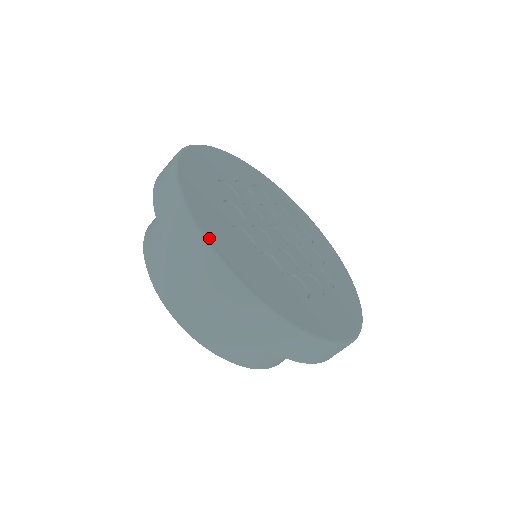
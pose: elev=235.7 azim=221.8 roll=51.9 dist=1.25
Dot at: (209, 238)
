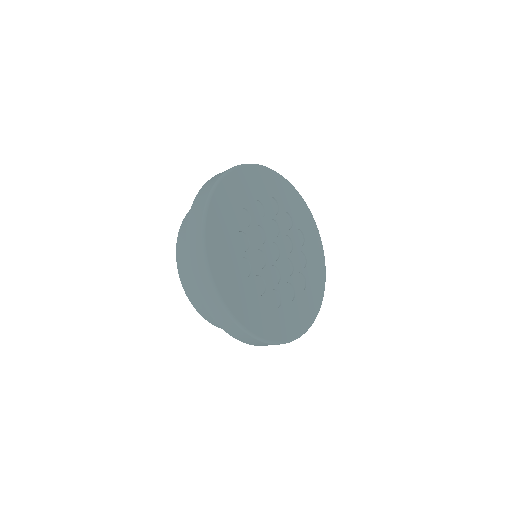
Dot at: (217, 281)
